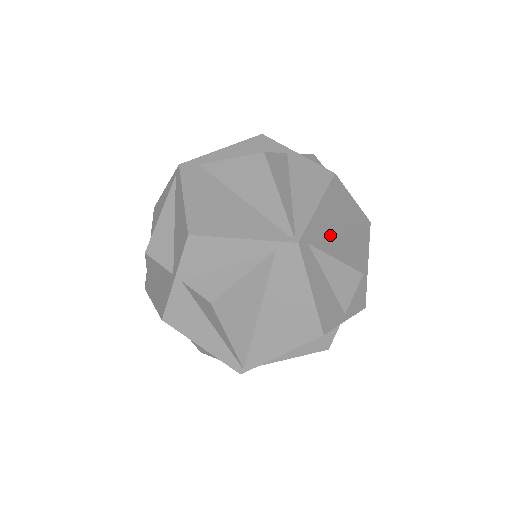
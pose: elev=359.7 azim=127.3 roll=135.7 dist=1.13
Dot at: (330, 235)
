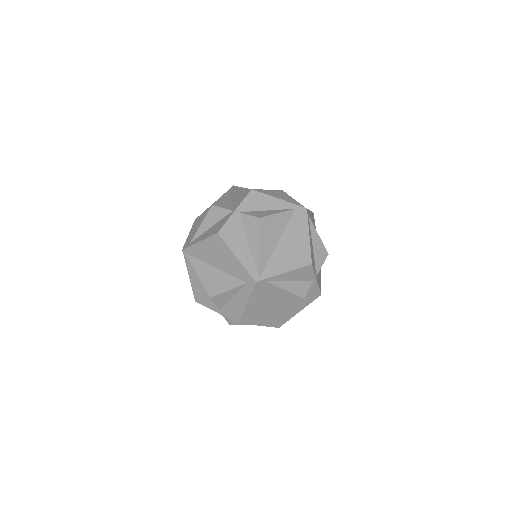
Dot at: occluded
